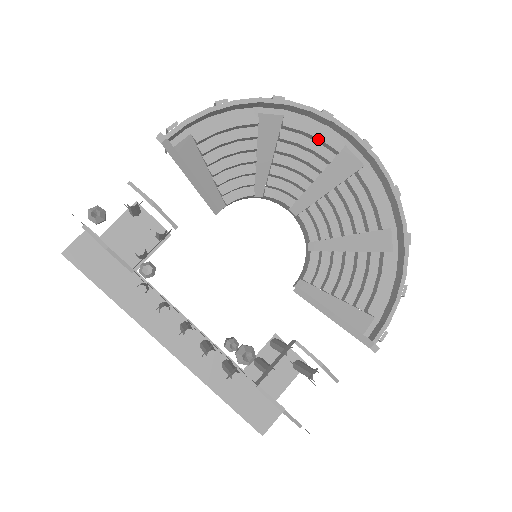
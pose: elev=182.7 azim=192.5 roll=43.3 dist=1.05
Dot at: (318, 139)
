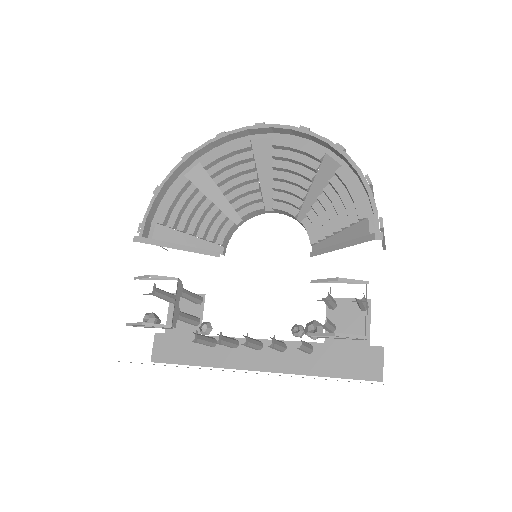
Dot at: (231, 153)
